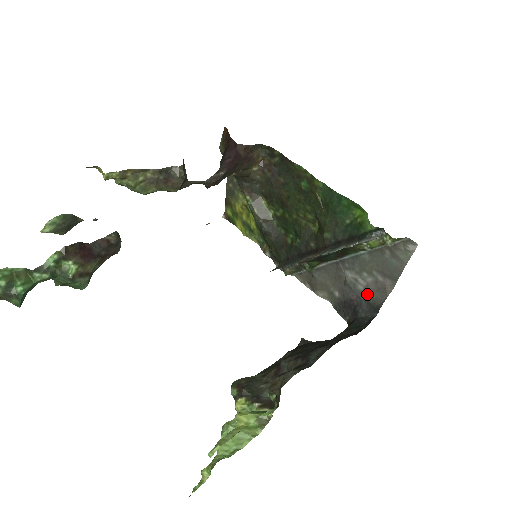
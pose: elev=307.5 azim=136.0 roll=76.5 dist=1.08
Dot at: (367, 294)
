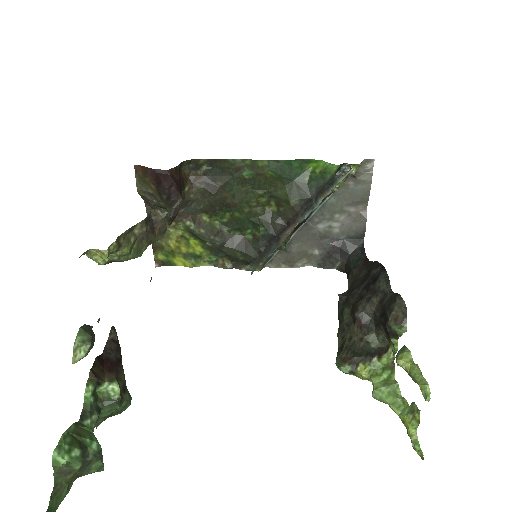
Dot at: (345, 231)
